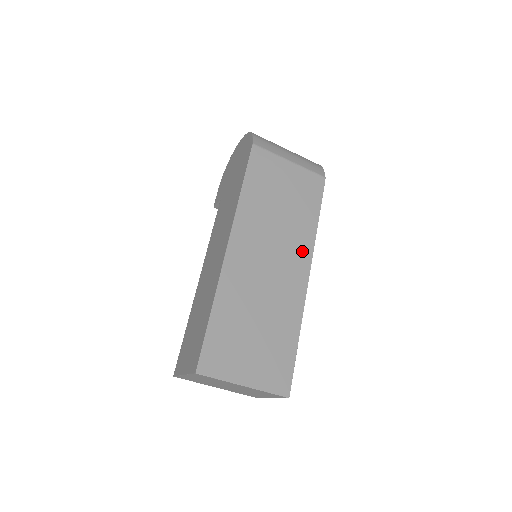
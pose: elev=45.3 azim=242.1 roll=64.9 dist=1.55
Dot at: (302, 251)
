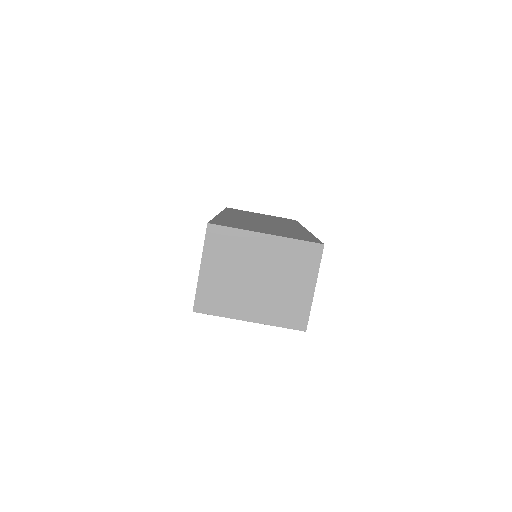
Dot at: occluded
